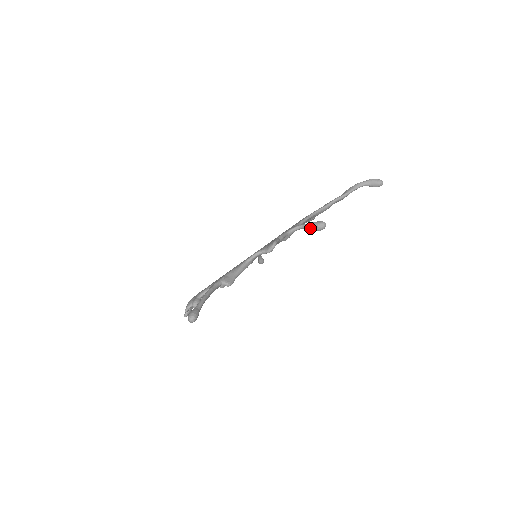
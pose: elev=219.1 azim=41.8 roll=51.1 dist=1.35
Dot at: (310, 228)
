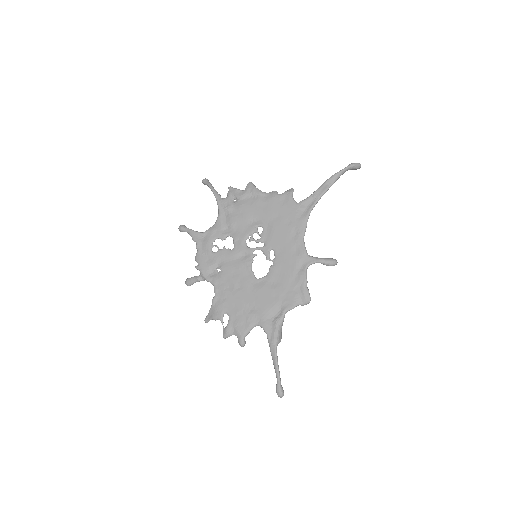
Dot at: occluded
